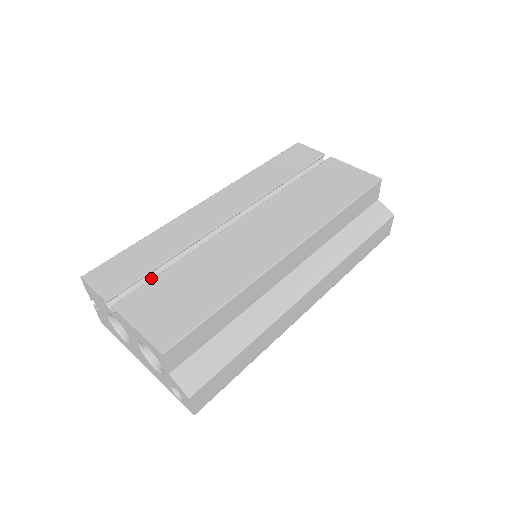
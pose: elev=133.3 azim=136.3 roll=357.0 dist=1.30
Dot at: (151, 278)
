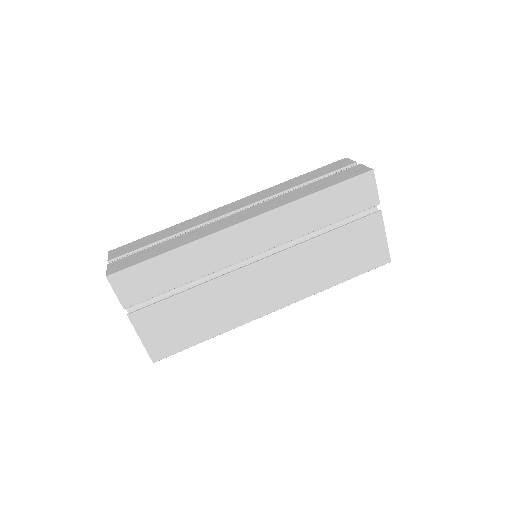
Dot at: occluded
